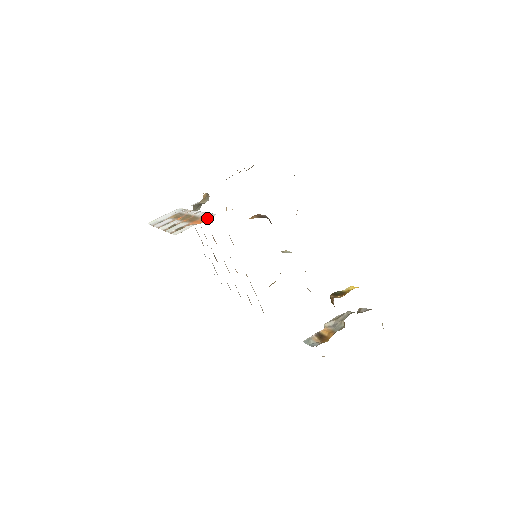
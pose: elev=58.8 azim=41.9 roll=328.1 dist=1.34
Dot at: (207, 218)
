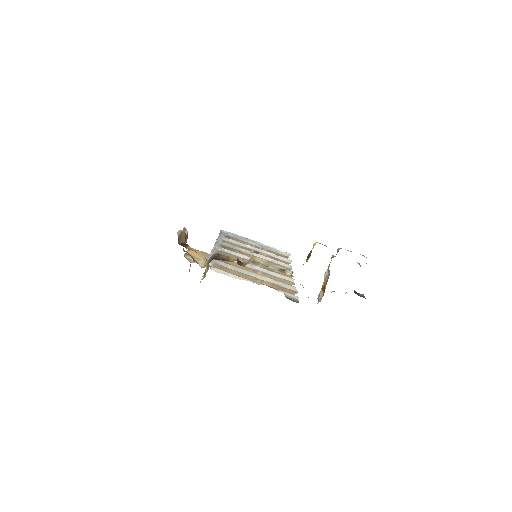
Dot at: occluded
